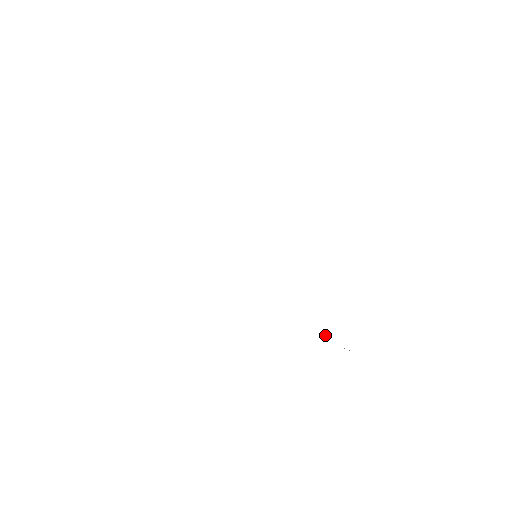
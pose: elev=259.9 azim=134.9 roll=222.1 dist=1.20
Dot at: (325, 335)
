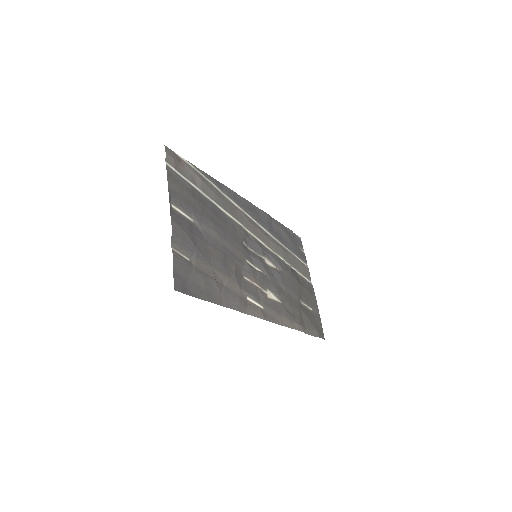
Dot at: (296, 270)
